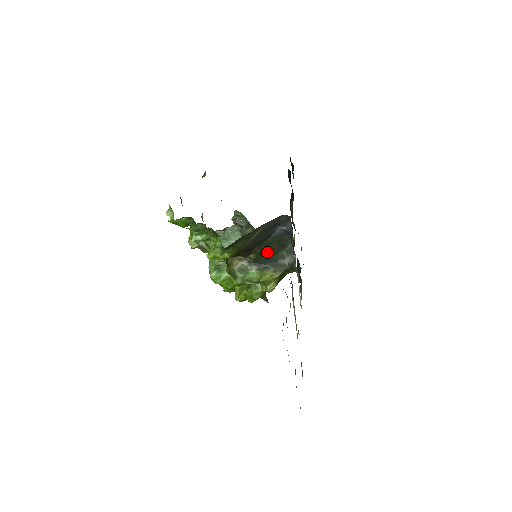
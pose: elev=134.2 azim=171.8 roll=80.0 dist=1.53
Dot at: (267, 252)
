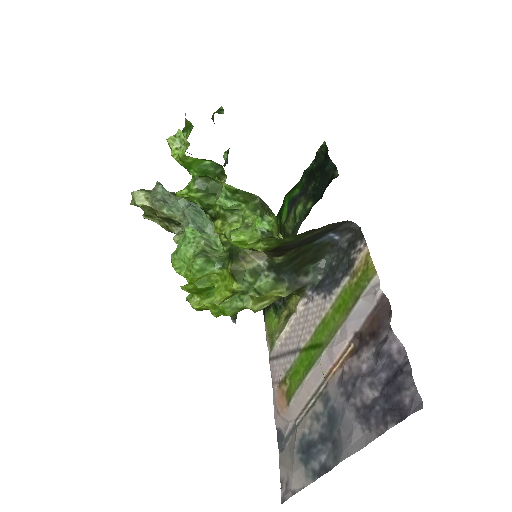
Dot at: (297, 260)
